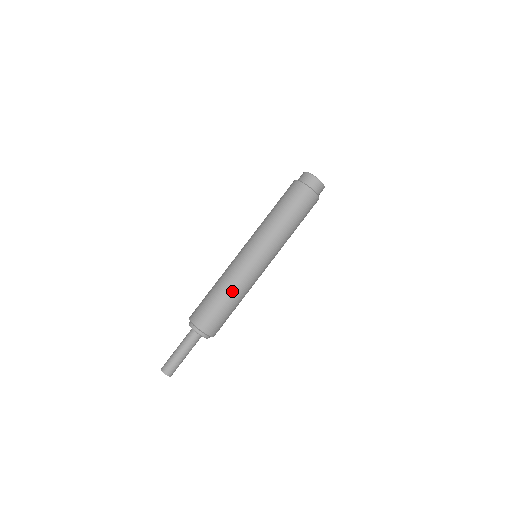
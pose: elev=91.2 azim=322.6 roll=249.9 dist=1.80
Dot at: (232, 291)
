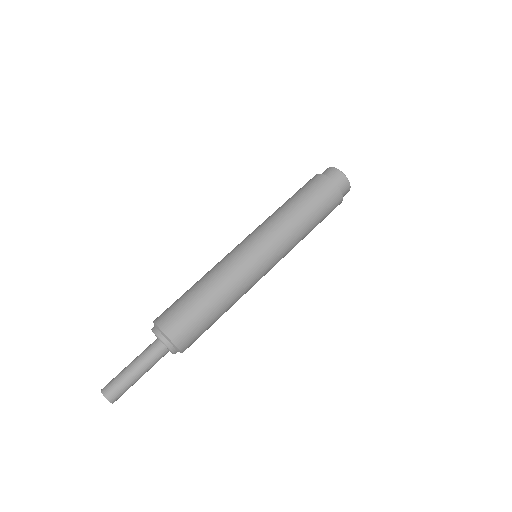
Dot at: (229, 302)
